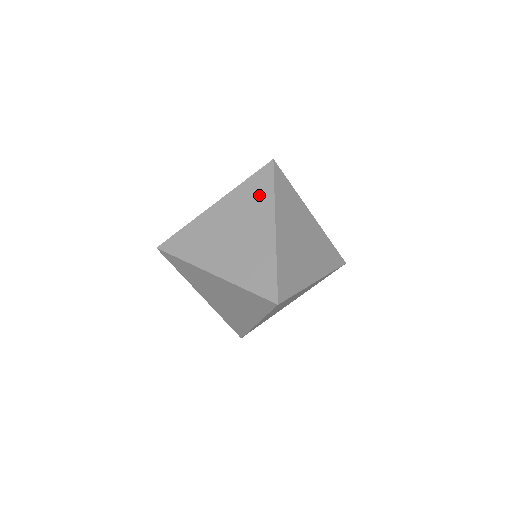
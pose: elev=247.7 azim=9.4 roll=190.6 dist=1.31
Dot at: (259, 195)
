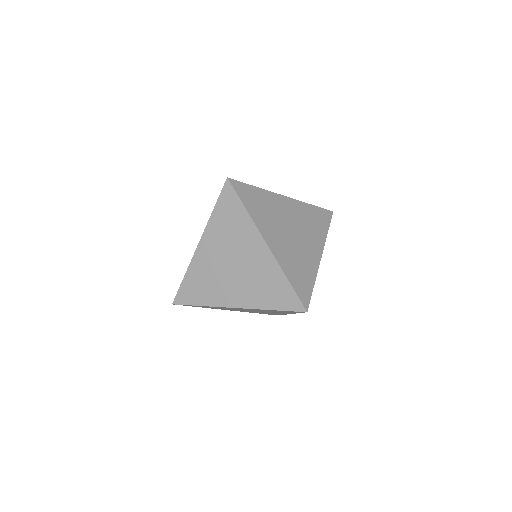
Dot at: (234, 219)
